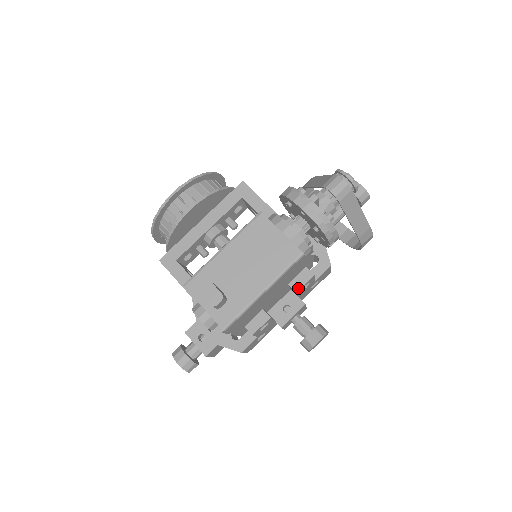
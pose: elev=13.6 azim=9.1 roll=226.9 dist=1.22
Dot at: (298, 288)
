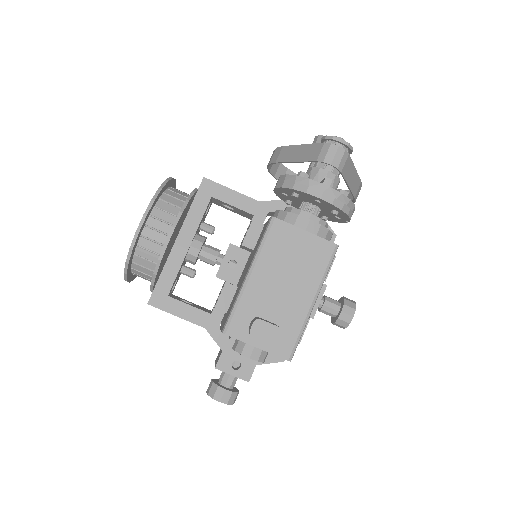
Dot at: occluded
